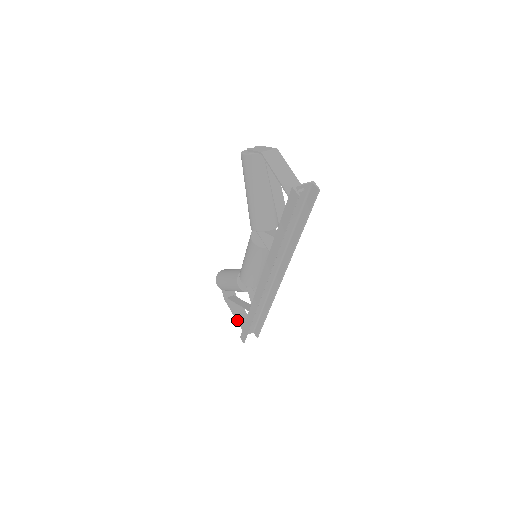
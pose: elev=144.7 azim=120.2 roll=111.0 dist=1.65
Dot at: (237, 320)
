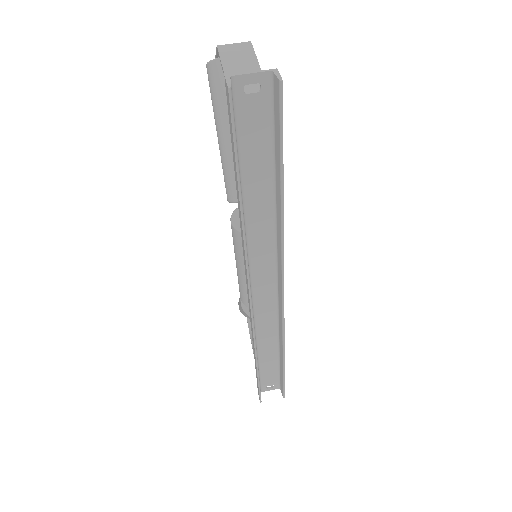
Dot at: occluded
